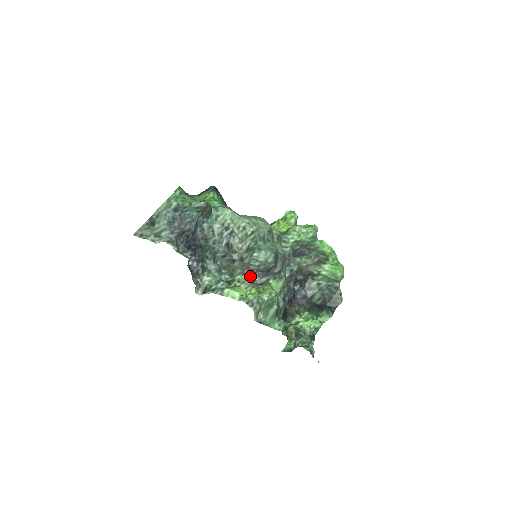
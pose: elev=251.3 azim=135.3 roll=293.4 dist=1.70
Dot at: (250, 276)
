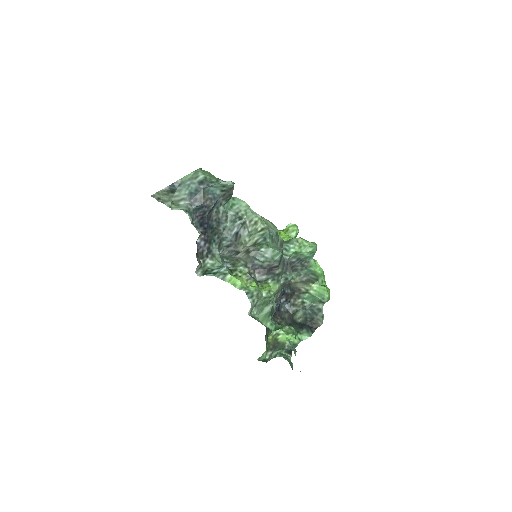
Dot at: (251, 270)
